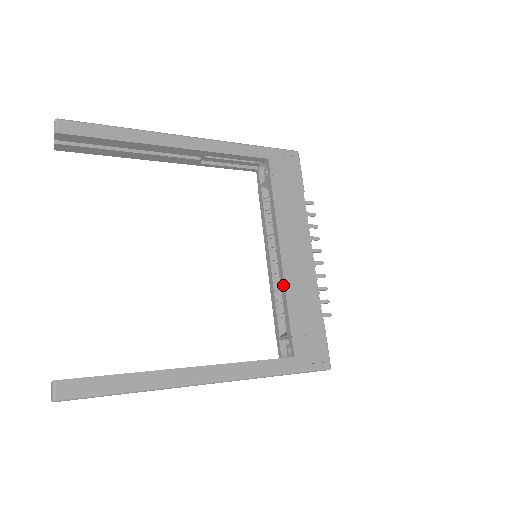
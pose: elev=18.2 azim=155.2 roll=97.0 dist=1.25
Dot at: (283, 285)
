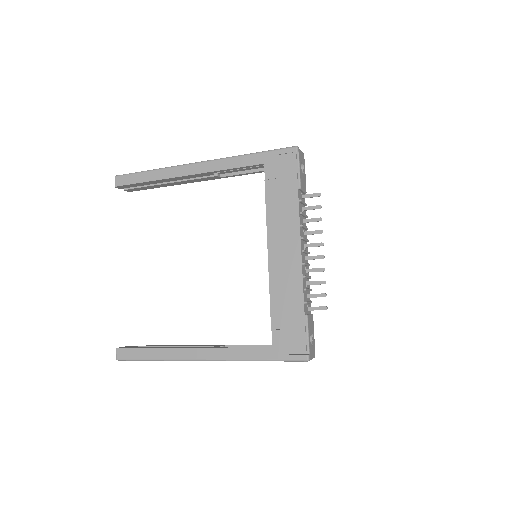
Dot at: (269, 283)
